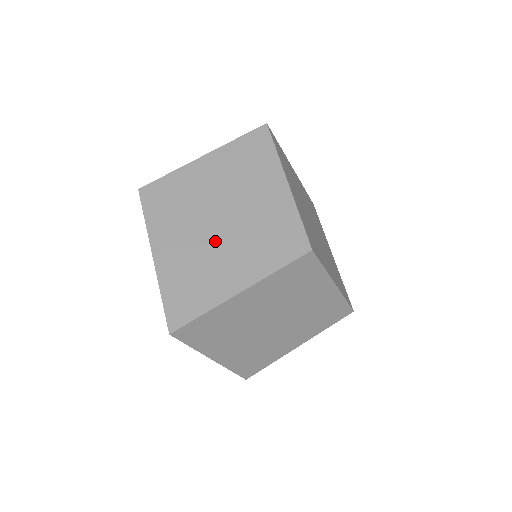
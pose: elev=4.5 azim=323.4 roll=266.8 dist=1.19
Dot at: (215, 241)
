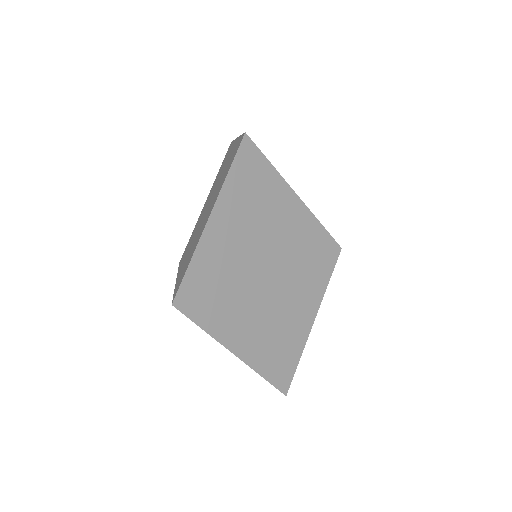
Dot at: (273, 298)
